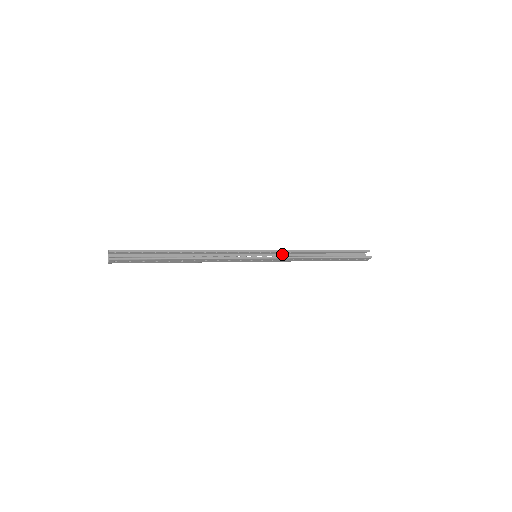
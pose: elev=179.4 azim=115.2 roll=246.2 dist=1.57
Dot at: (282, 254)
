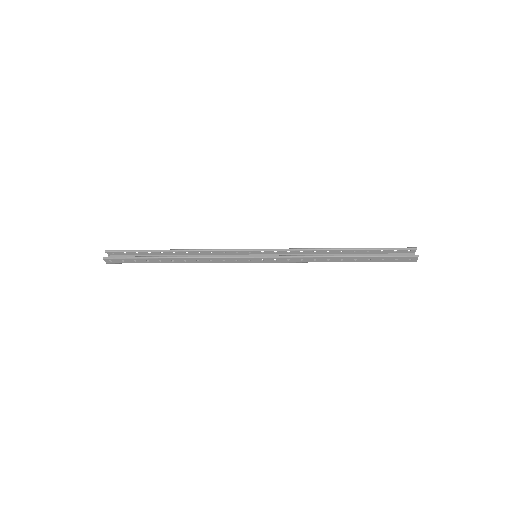
Dot at: occluded
